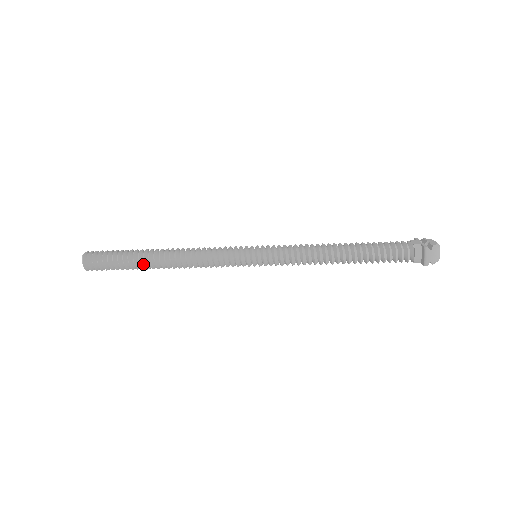
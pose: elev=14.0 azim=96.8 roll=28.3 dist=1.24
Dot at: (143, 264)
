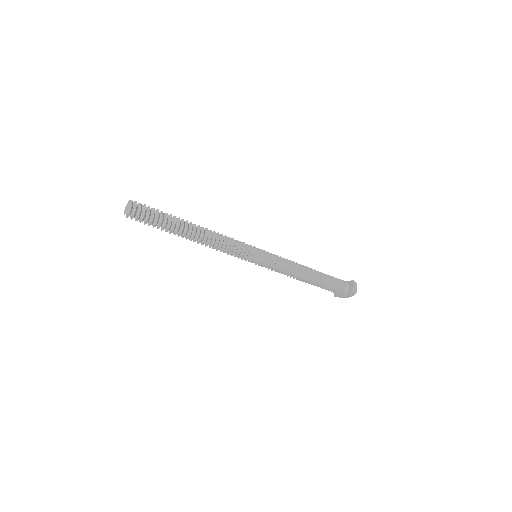
Dot at: (180, 227)
